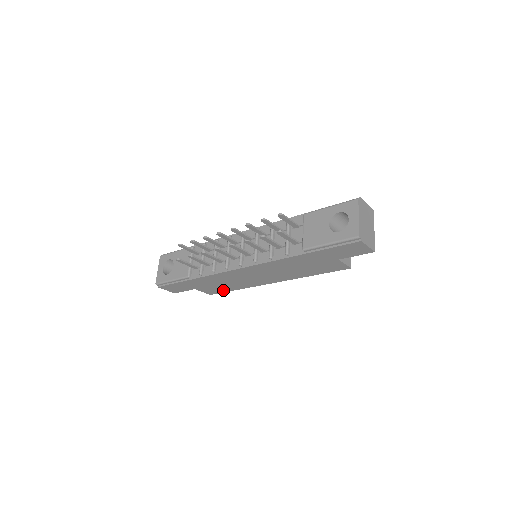
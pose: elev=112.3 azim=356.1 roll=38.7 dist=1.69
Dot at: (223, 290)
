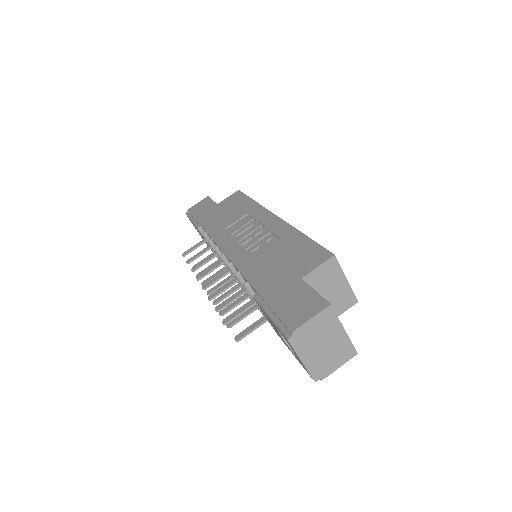
Dot at: occluded
